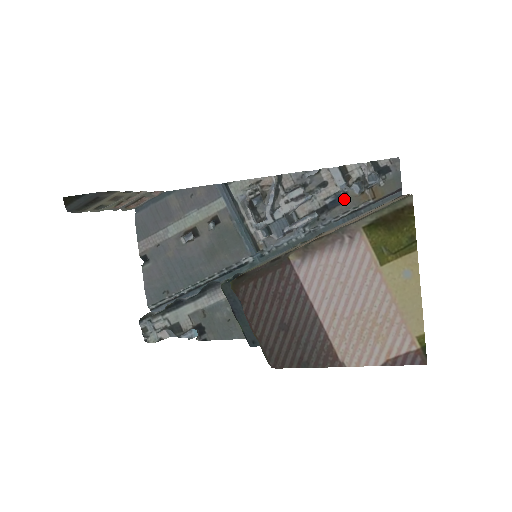
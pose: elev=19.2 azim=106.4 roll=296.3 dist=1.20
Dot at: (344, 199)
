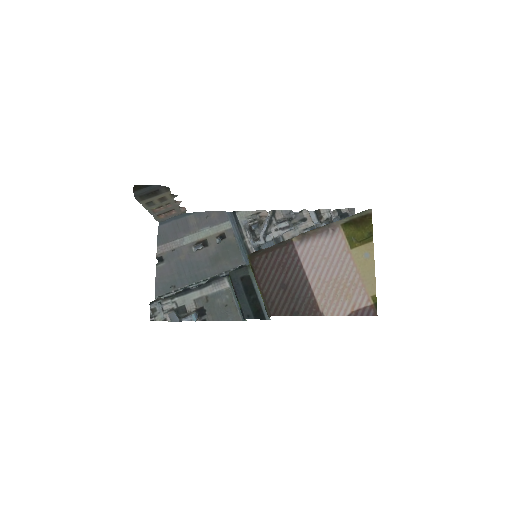
Dot at: occluded
